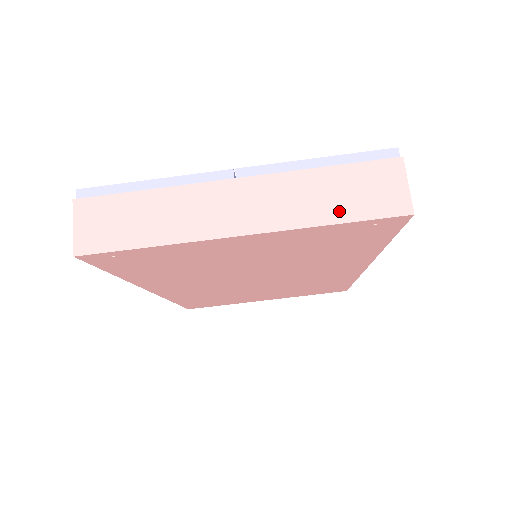
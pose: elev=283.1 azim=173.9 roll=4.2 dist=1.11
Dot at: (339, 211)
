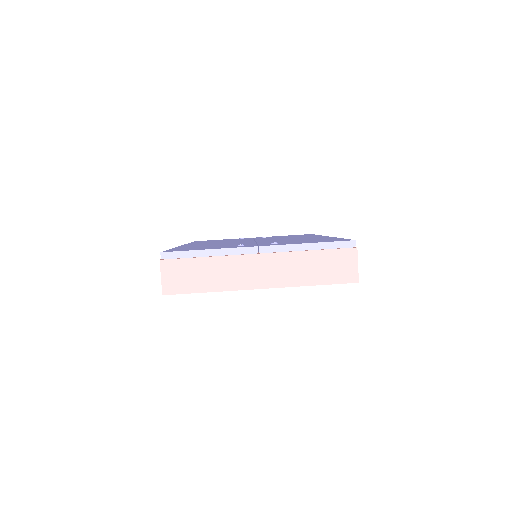
Dot at: (318, 278)
